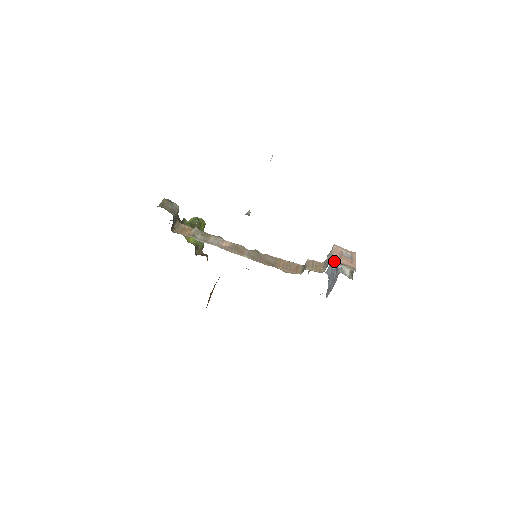
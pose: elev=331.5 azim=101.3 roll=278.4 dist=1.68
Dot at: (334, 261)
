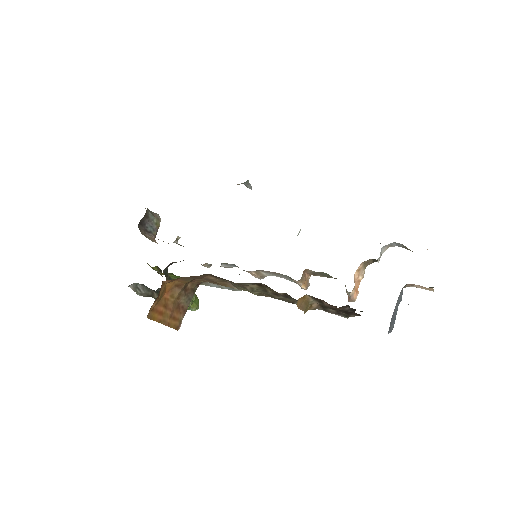
Dot at: occluded
